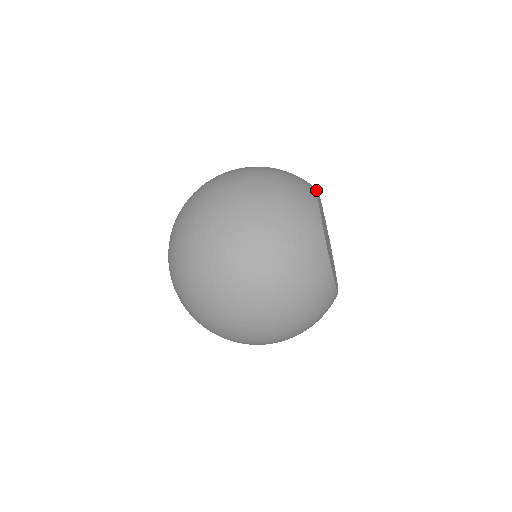
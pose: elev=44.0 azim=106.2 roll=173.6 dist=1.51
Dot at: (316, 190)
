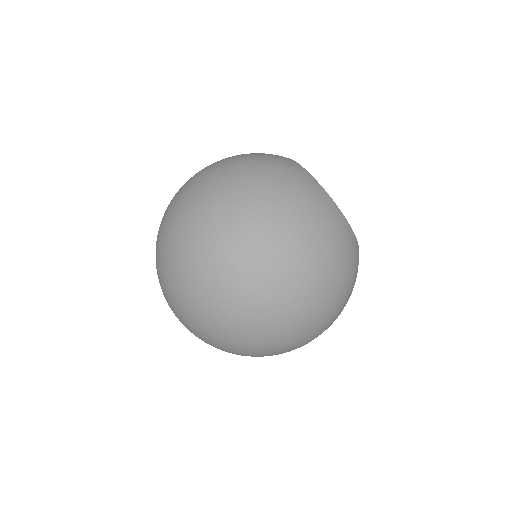
Dot at: occluded
